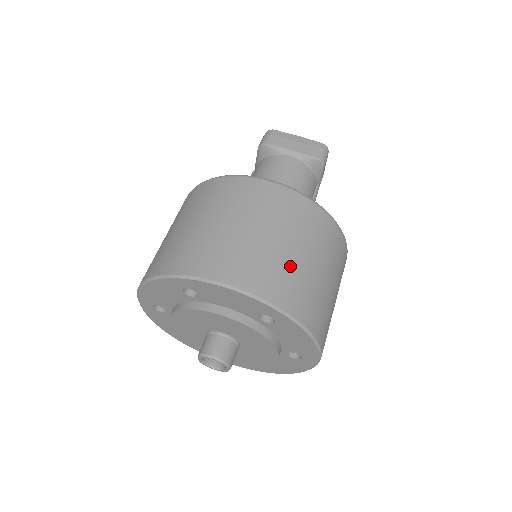
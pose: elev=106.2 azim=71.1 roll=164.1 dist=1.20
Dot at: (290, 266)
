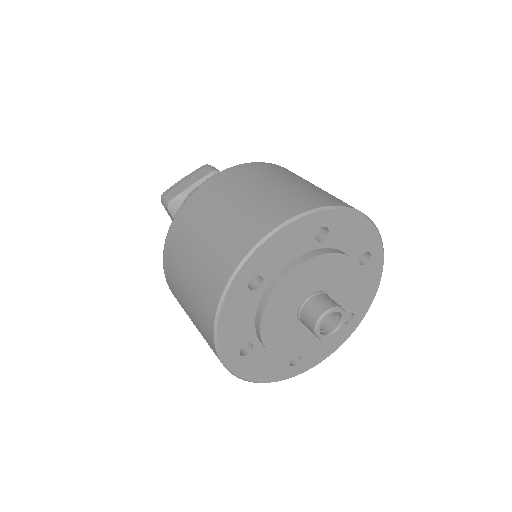
Dot at: (290, 190)
